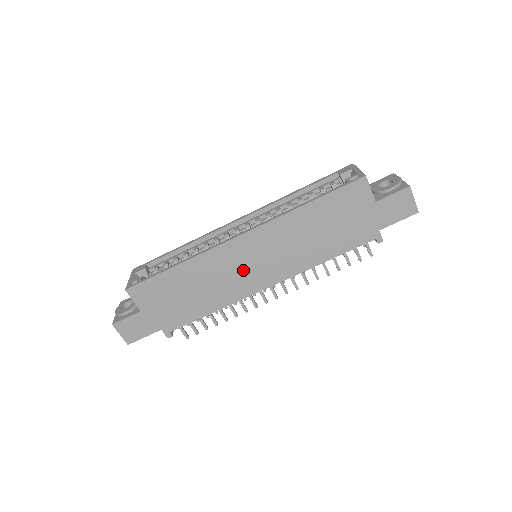
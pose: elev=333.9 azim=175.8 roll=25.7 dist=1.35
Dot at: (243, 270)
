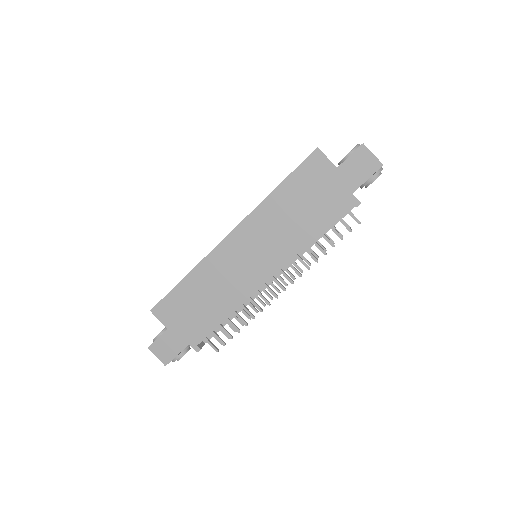
Dot at: (241, 267)
